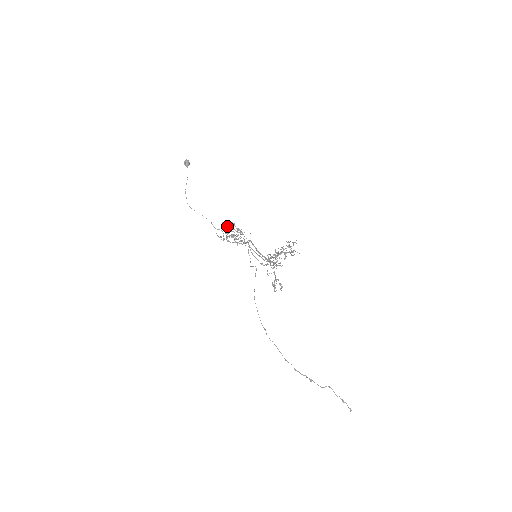
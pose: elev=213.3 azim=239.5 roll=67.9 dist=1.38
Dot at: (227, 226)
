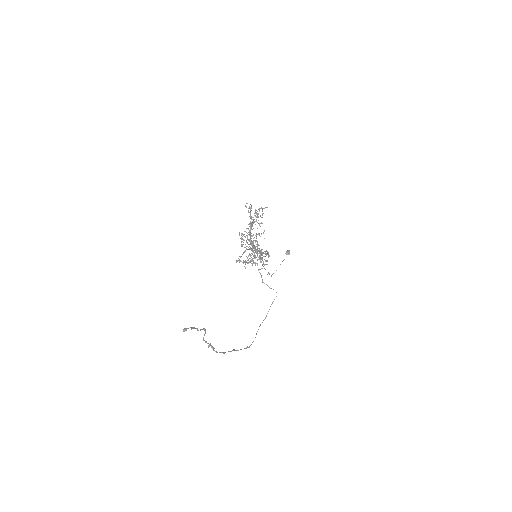
Dot at: occluded
